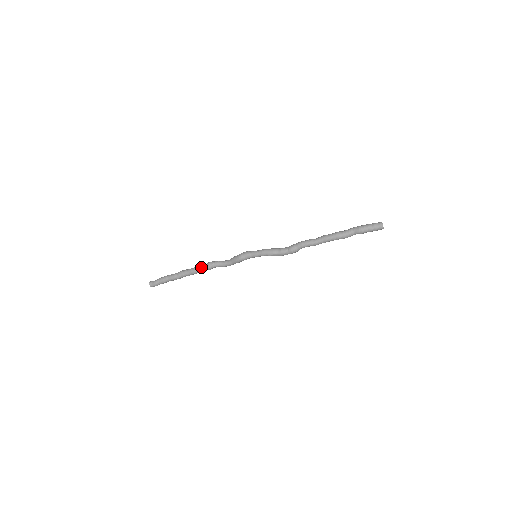
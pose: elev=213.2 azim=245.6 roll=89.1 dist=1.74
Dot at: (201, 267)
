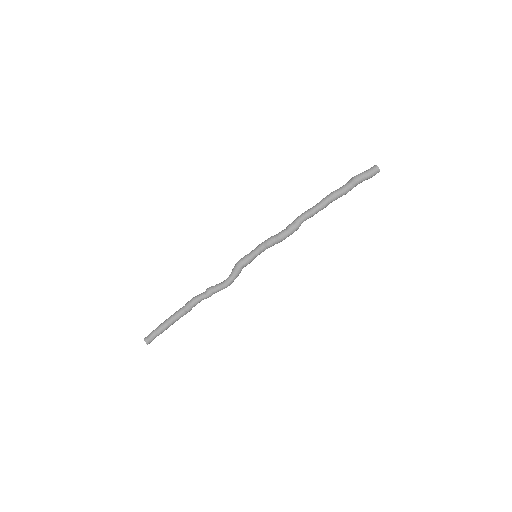
Dot at: (200, 294)
